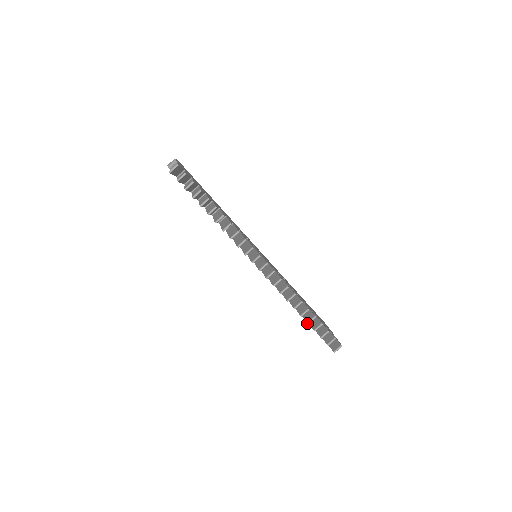
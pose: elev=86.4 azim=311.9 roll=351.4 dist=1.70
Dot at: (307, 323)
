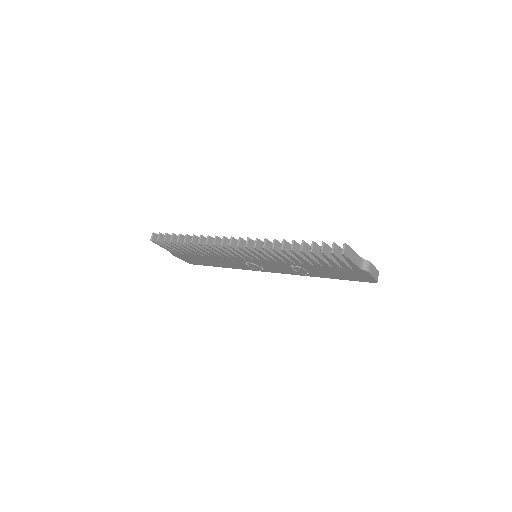
Dot at: (300, 251)
